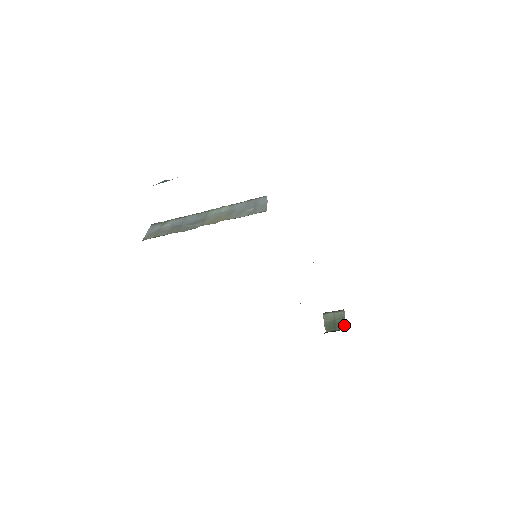
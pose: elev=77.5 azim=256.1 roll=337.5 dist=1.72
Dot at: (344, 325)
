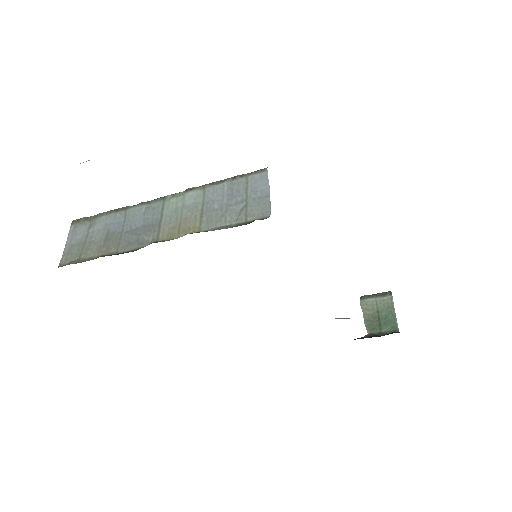
Dot at: (394, 323)
